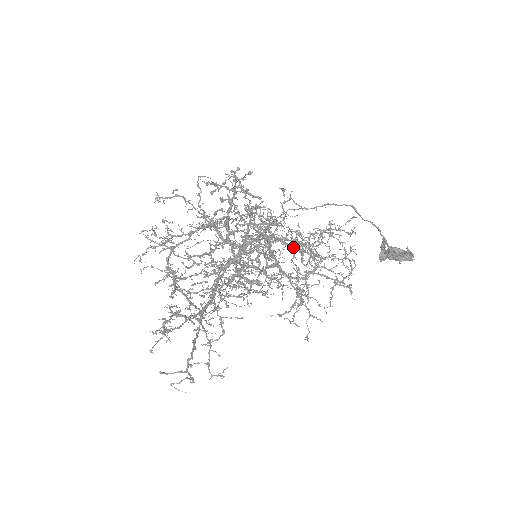
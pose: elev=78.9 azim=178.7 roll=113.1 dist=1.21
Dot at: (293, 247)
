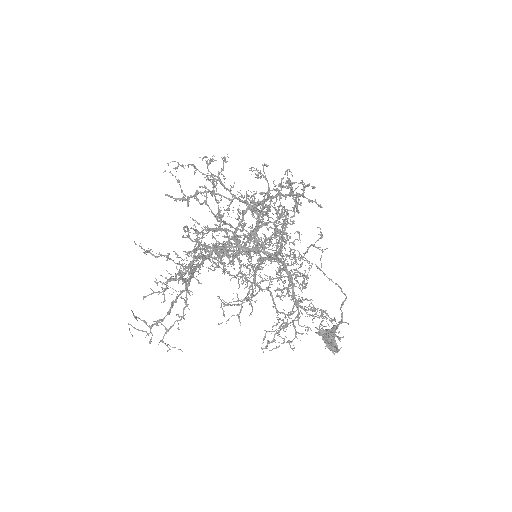
Dot at: (297, 303)
